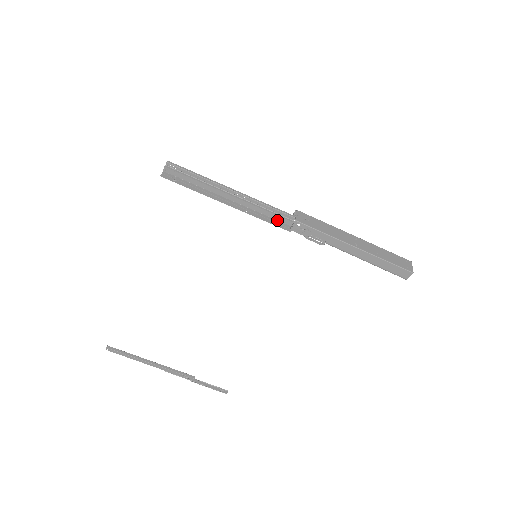
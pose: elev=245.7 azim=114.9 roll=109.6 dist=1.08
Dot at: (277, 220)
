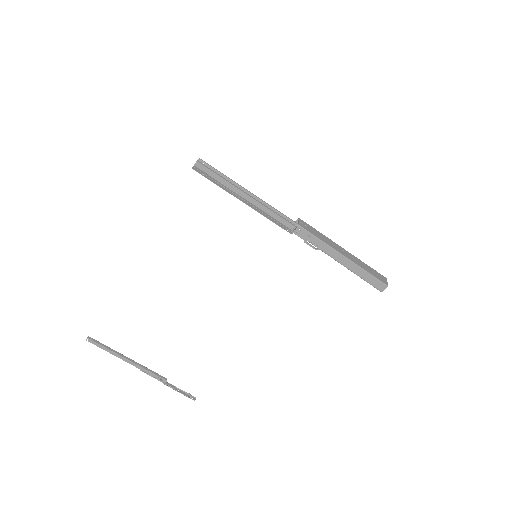
Dot at: (282, 223)
